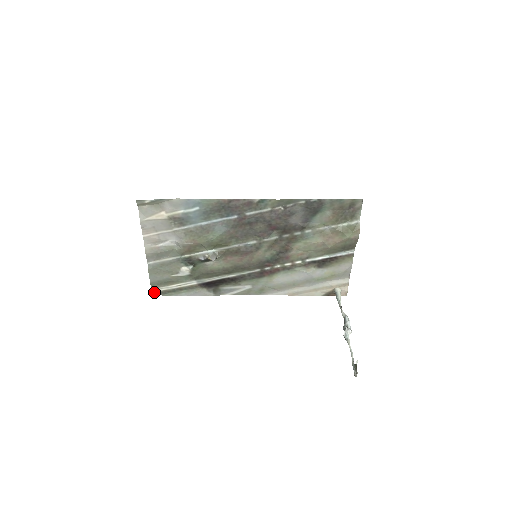
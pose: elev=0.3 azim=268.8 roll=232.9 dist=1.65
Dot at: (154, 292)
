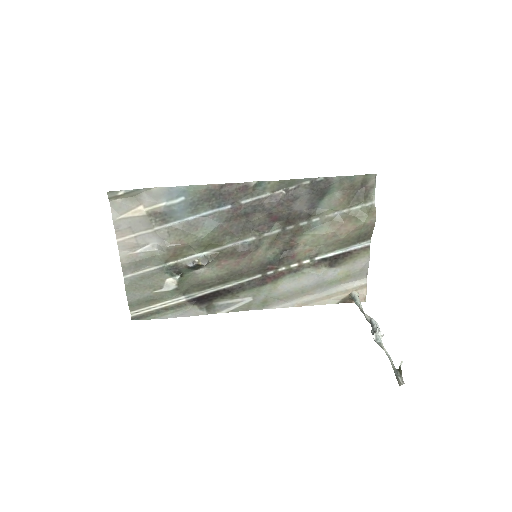
Dot at: (133, 316)
